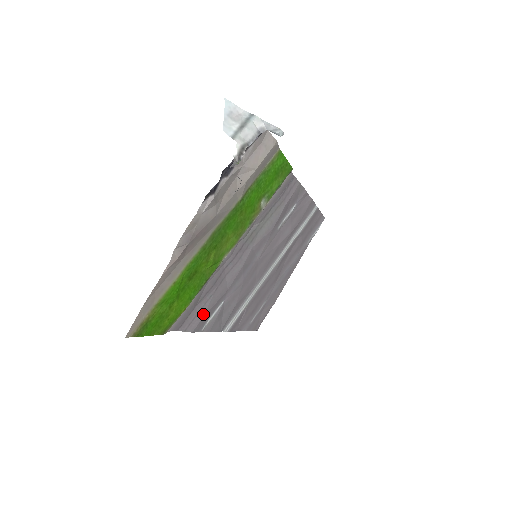
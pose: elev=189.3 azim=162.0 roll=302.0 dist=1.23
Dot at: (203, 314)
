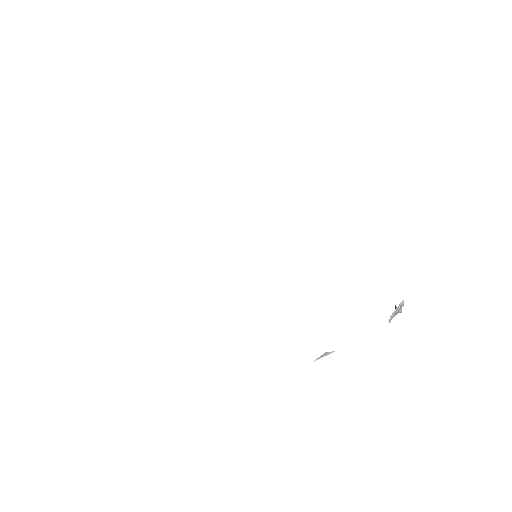
Dot at: occluded
